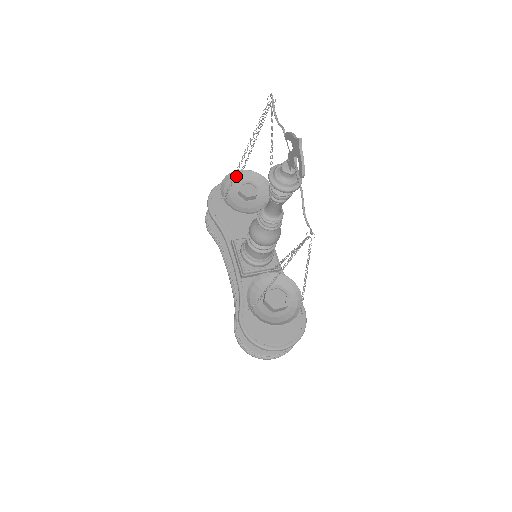
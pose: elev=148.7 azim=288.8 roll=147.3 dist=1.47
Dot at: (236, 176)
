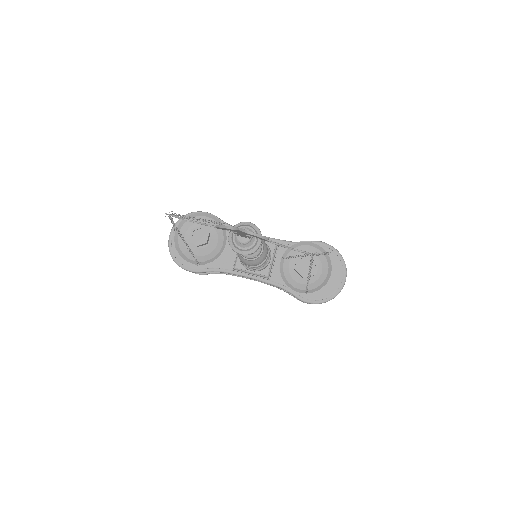
Dot at: (179, 238)
